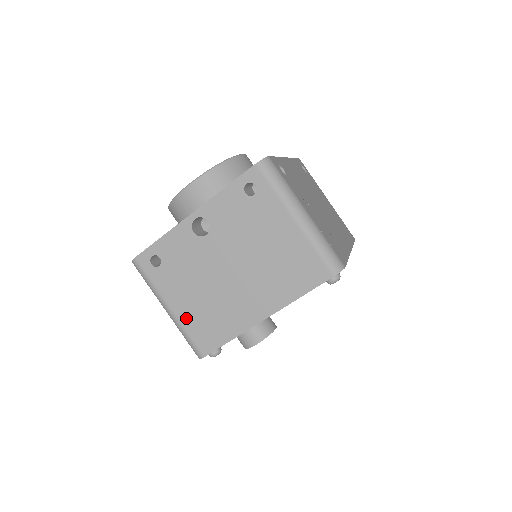
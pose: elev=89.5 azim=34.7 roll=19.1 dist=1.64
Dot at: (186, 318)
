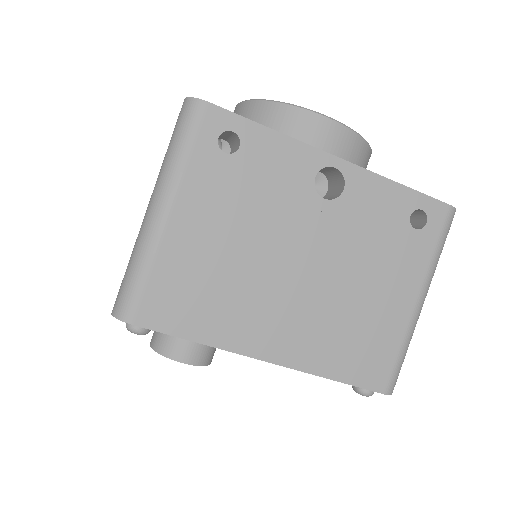
Dot at: (175, 252)
